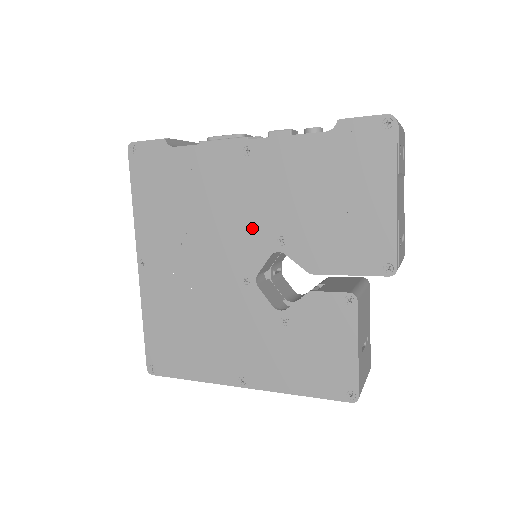
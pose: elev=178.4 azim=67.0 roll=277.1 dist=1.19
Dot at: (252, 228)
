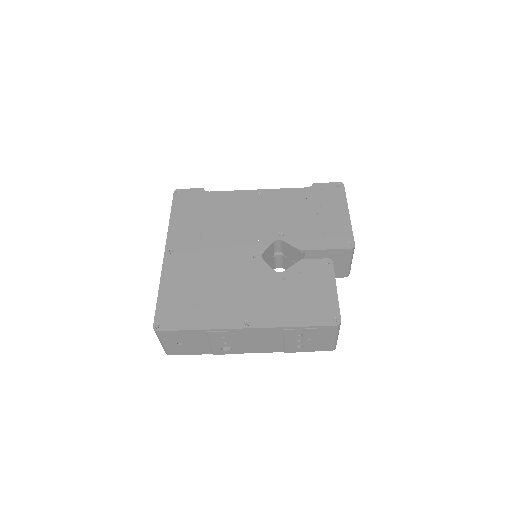
Dot at: (260, 229)
